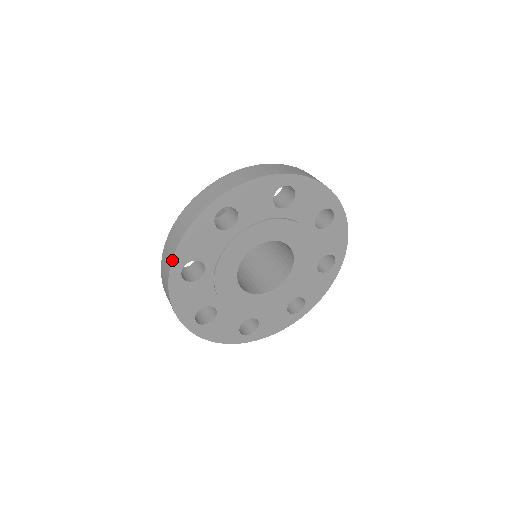
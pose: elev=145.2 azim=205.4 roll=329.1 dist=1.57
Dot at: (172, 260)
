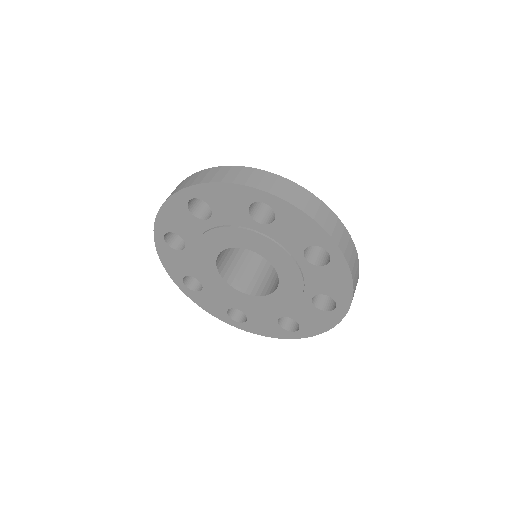
Dot at: (154, 223)
